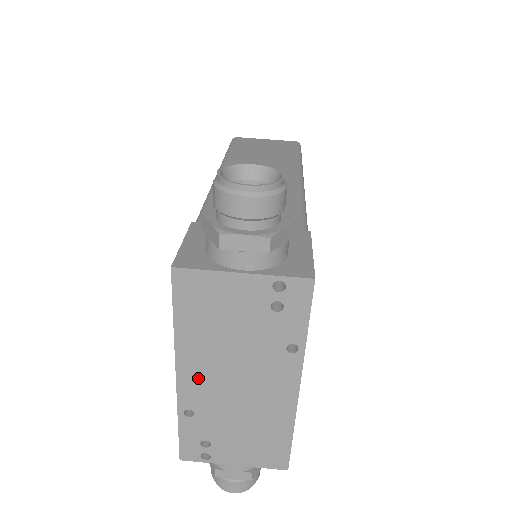
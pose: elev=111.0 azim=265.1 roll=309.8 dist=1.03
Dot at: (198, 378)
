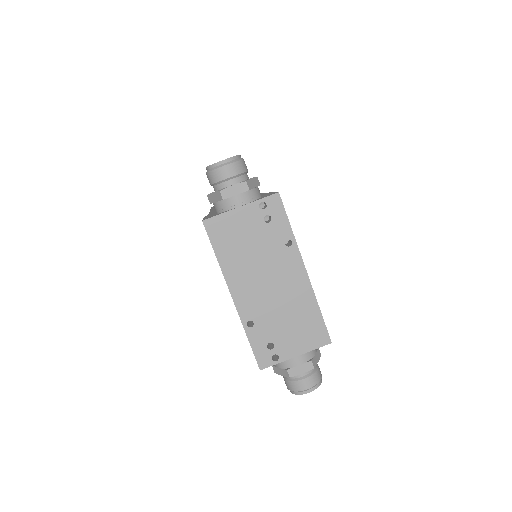
Dot at: (245, 292)
